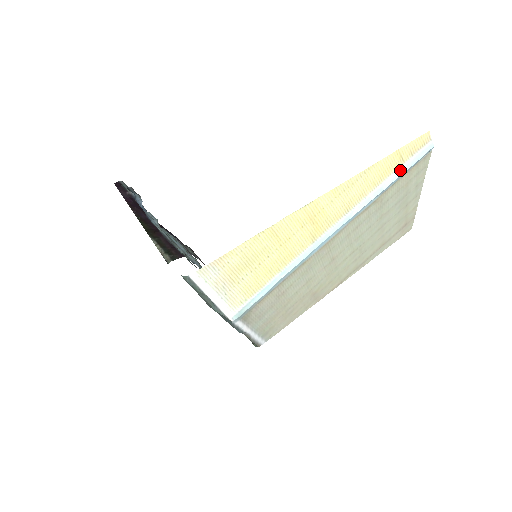
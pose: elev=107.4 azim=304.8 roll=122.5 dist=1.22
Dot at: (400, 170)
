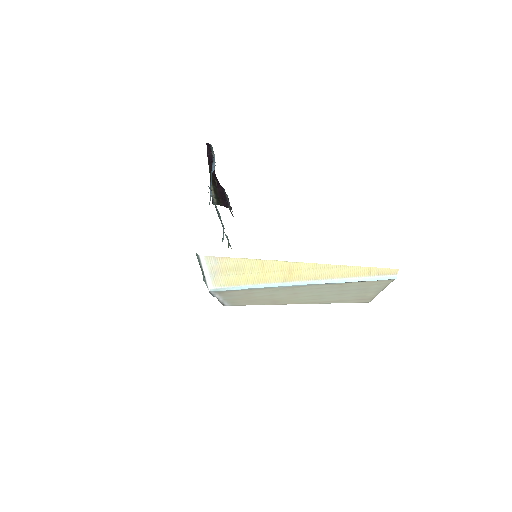
Dot at: (365, 278)
